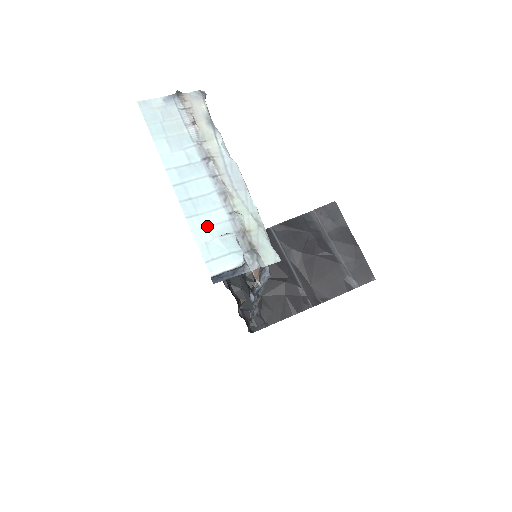
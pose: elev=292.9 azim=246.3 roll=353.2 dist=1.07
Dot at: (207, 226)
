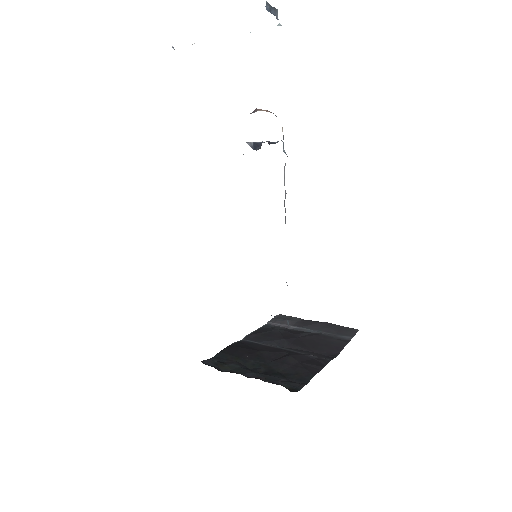
Dot at: occluded
